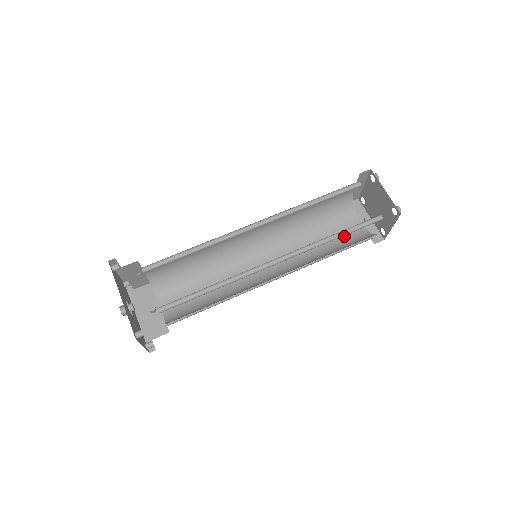
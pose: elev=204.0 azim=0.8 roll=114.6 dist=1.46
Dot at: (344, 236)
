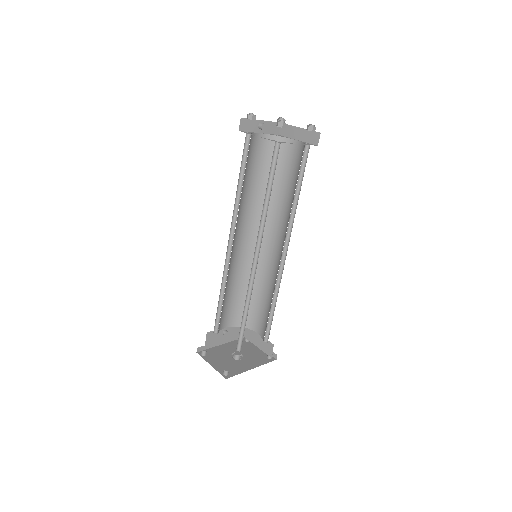
Dot at: (262, 159)
